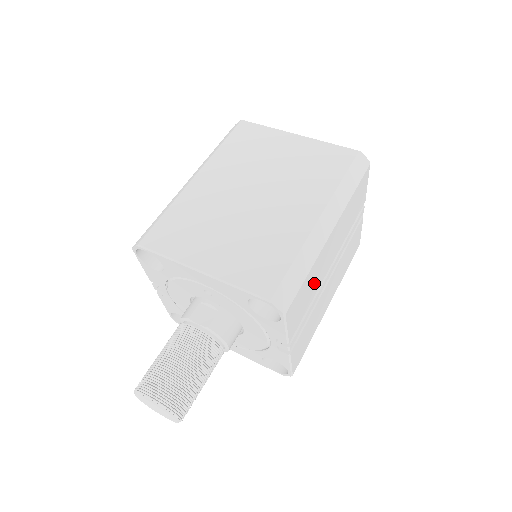
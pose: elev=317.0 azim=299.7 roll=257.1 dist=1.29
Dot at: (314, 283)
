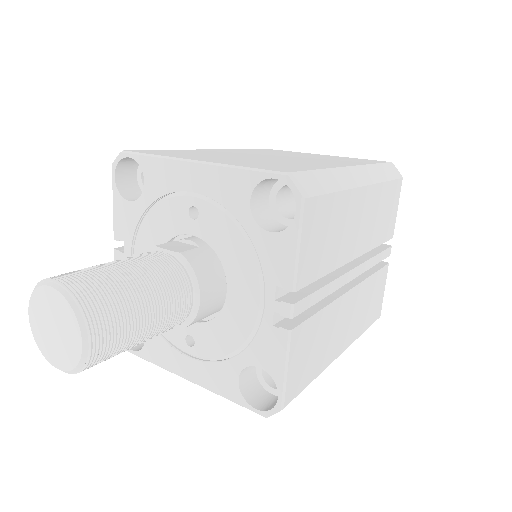
Dot at: (337, 239)
